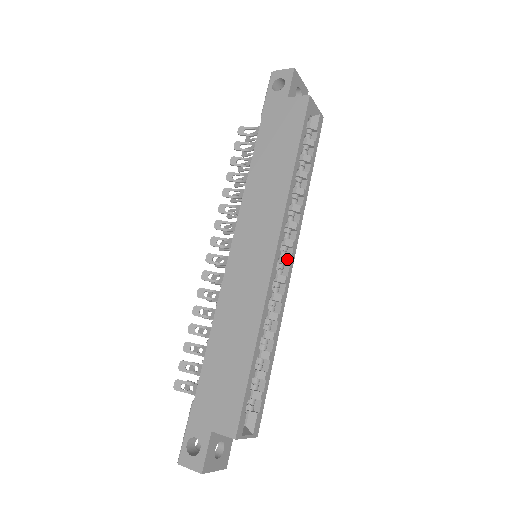
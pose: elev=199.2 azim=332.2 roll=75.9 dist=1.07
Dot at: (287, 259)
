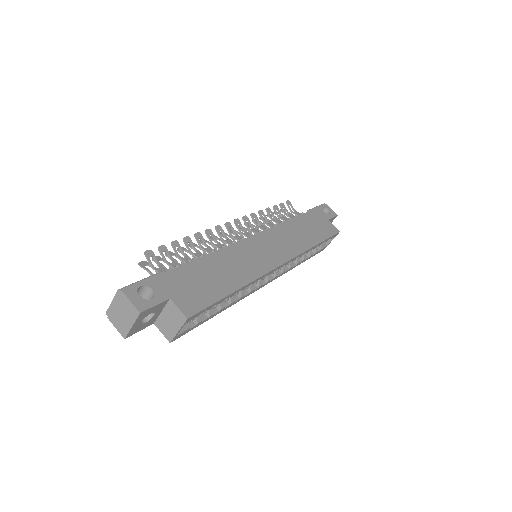
Dot at: (270, 278)
